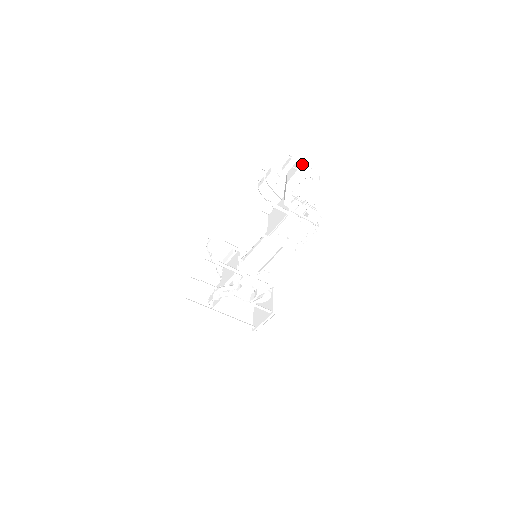
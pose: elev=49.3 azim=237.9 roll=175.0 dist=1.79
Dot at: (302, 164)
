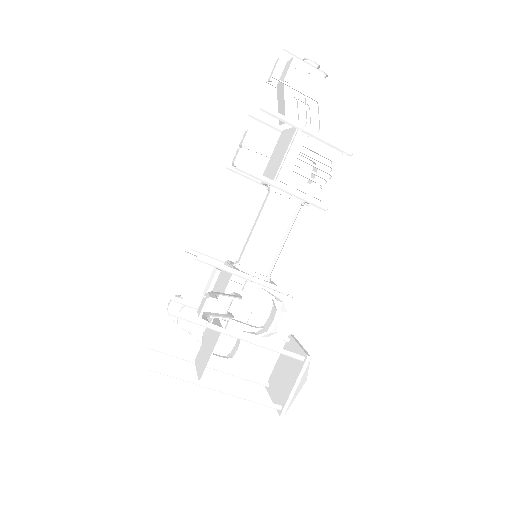
Dot at: occluded
